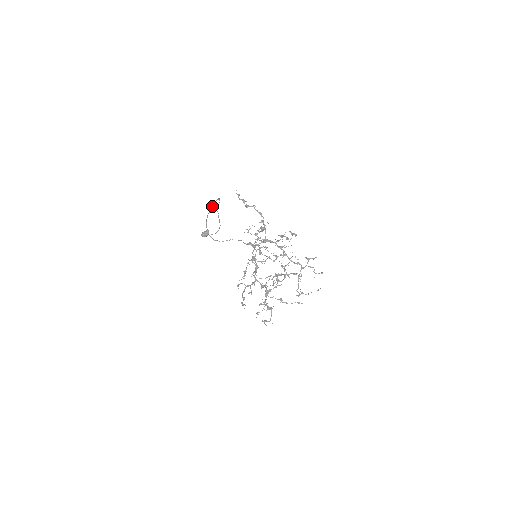
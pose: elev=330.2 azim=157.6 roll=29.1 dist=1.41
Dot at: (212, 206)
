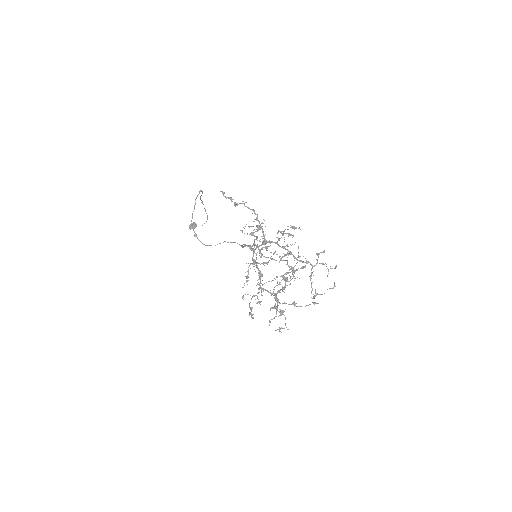
Dot at: (195, 203)
